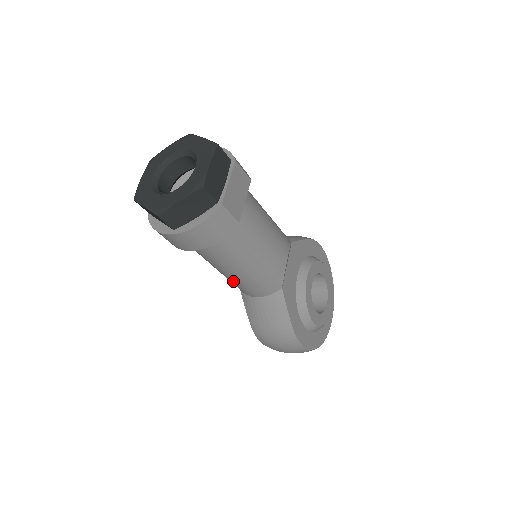
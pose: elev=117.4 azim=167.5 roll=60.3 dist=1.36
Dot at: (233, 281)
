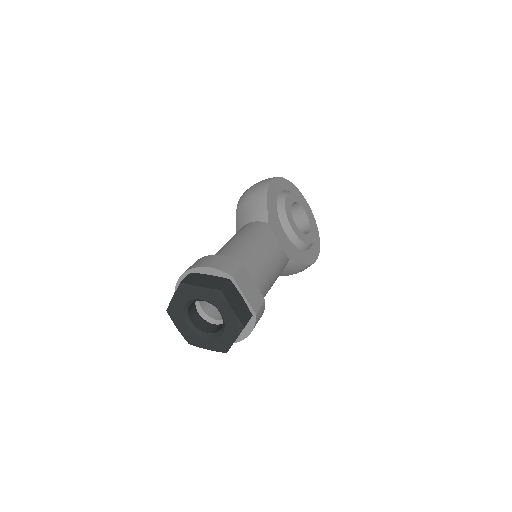
Dot at: occluded
